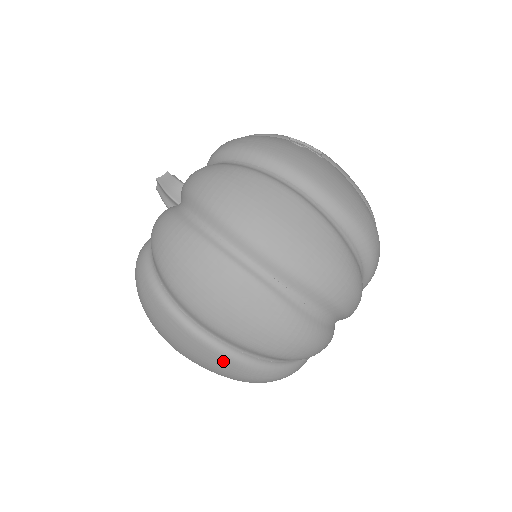
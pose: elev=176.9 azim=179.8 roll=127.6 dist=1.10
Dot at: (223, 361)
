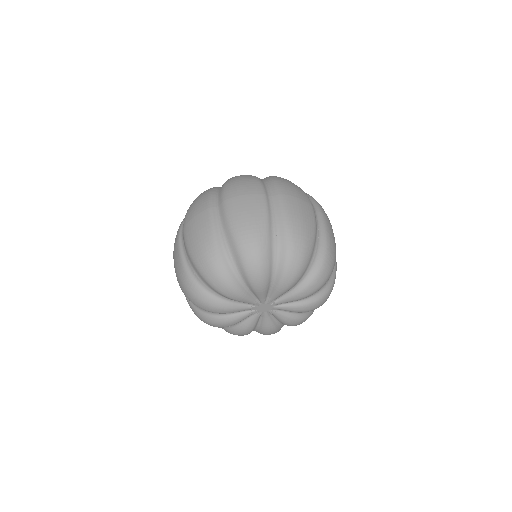
Dot at: (207, 230)
